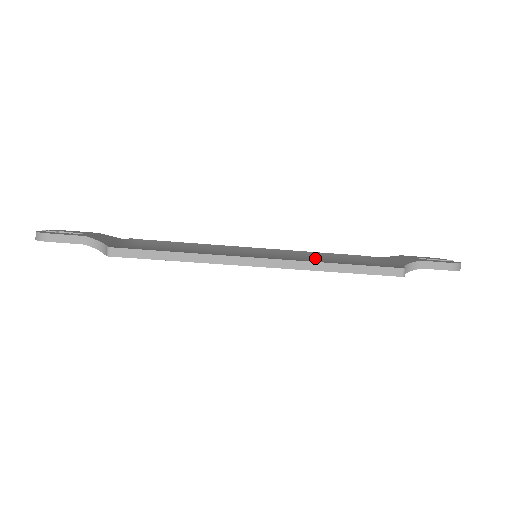
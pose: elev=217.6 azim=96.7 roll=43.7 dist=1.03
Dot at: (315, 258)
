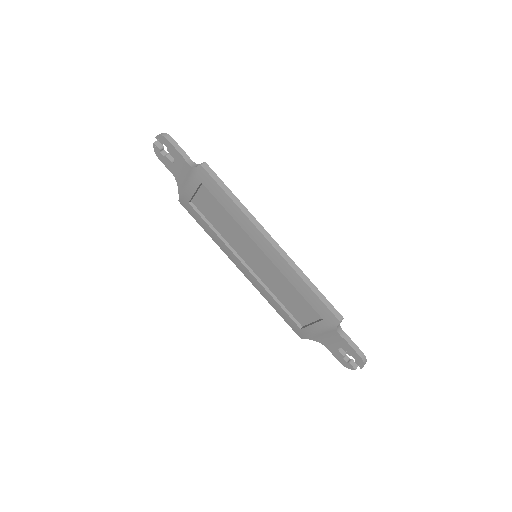
Dot at: (283, 293)
